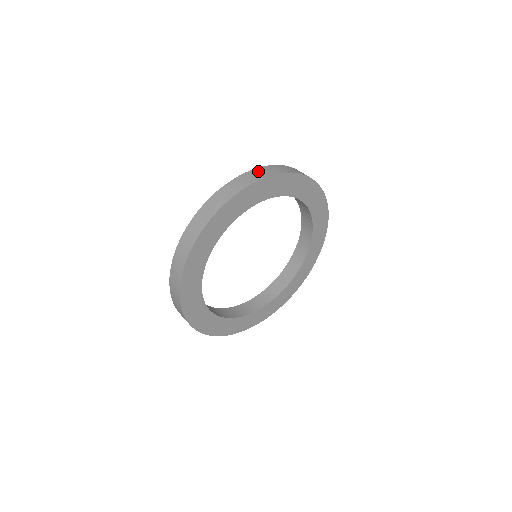
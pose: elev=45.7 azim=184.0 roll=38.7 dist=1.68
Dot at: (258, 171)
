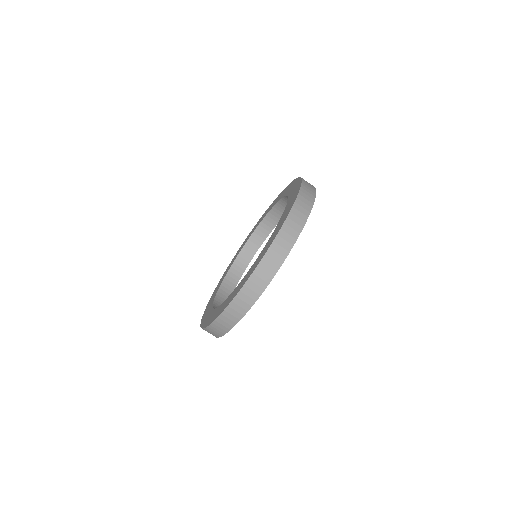
Dot at: (306, 184)
